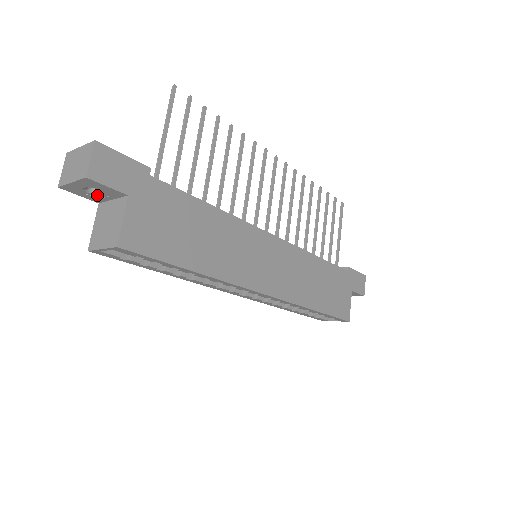
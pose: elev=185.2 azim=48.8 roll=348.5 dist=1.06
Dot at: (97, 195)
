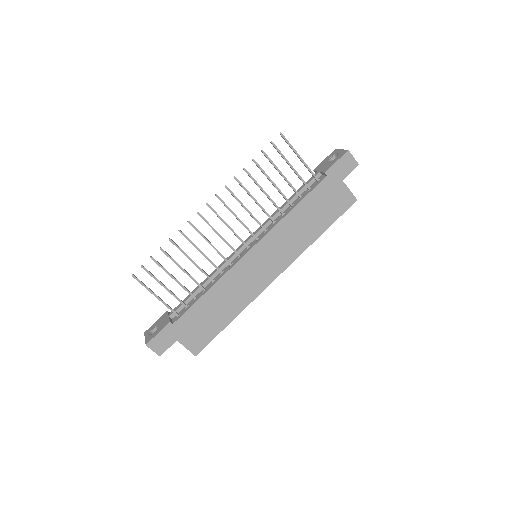
Dot at: occluded
